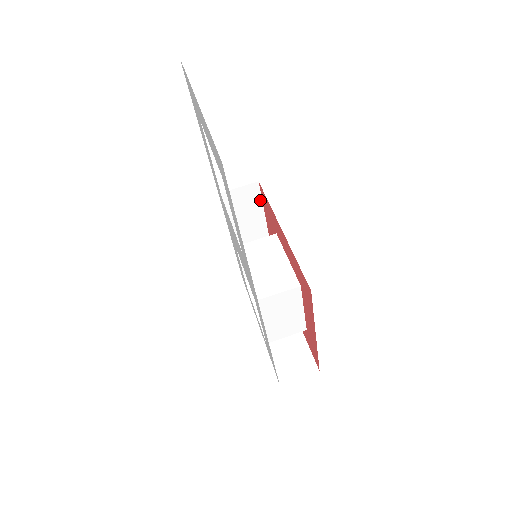
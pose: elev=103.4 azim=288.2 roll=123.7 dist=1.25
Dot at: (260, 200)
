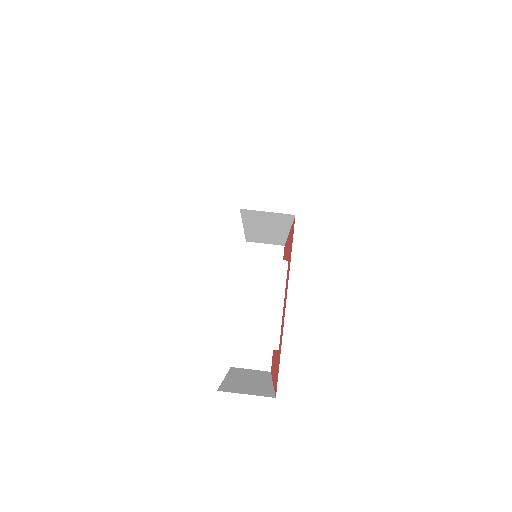
Dot at: occluded
